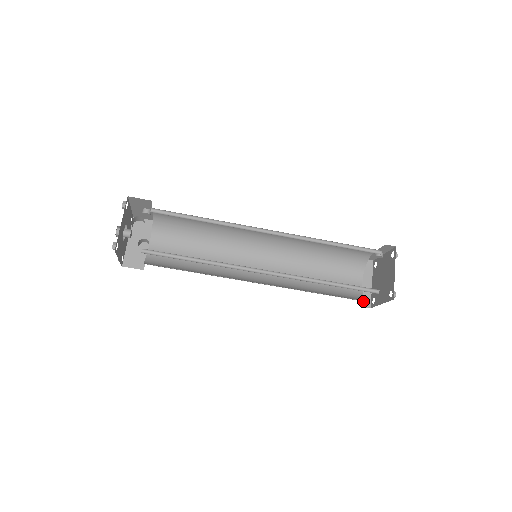
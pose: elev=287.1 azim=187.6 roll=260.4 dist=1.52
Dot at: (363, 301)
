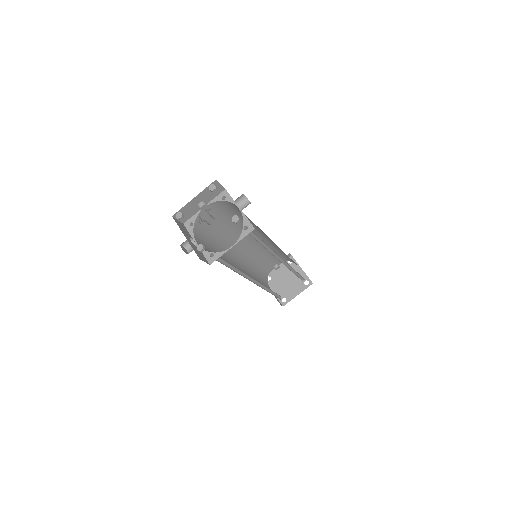
Dot at: (279, 302)
